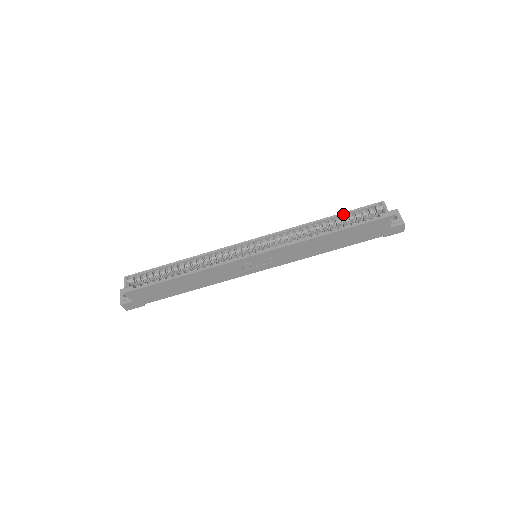
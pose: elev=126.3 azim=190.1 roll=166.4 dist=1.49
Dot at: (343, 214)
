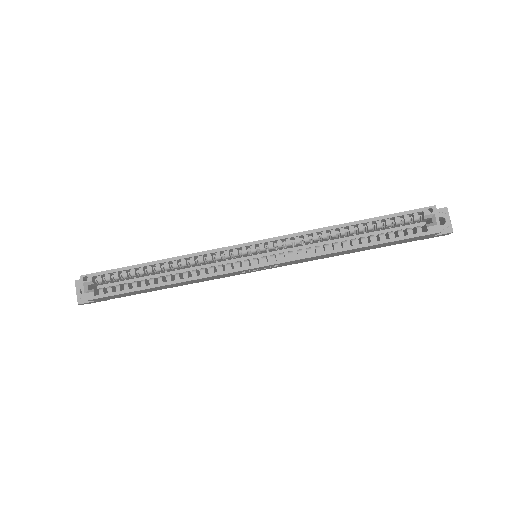
Dot at: (379, 219)
